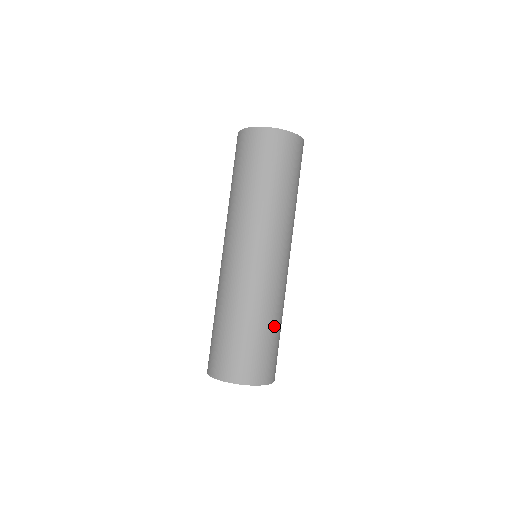
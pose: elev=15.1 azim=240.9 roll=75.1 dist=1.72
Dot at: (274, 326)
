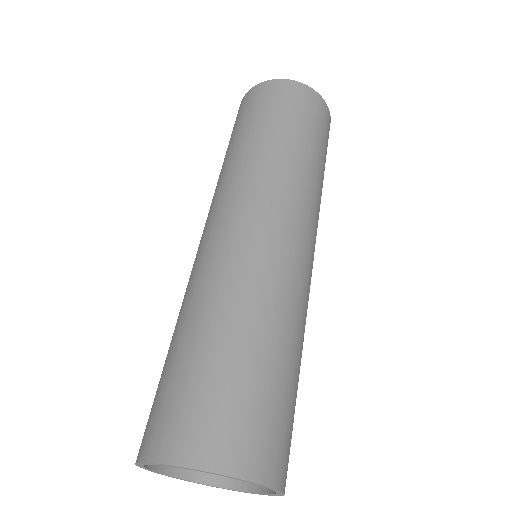
Dot at: (291, 359)
